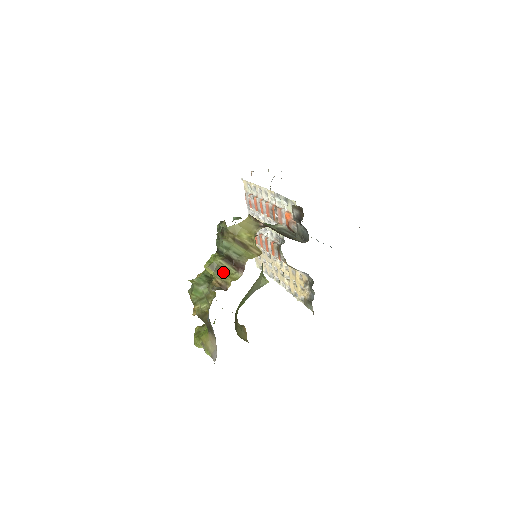
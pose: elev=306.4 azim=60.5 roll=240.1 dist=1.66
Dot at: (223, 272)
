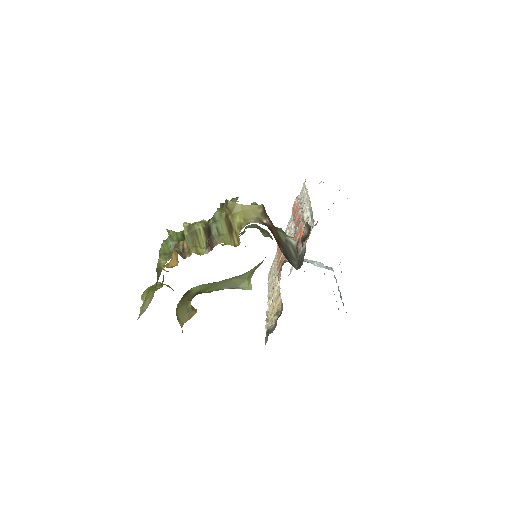
Dot at: (195, 240)
